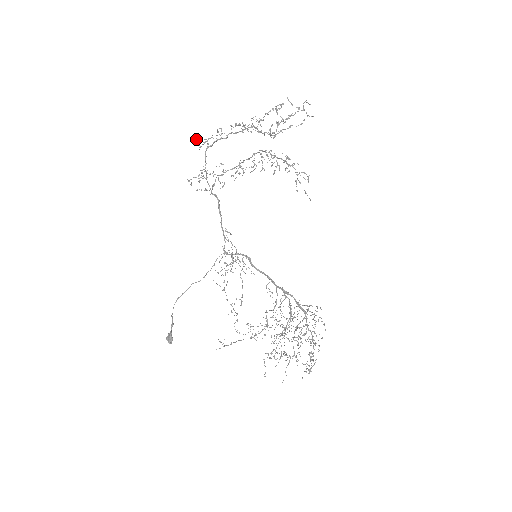
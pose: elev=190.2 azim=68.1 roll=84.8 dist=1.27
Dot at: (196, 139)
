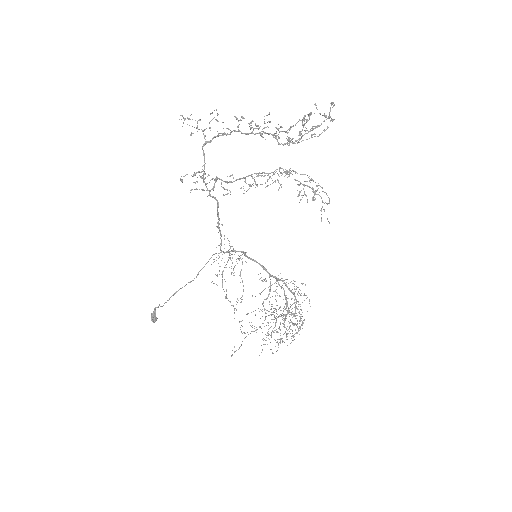
Dot at: occluded
